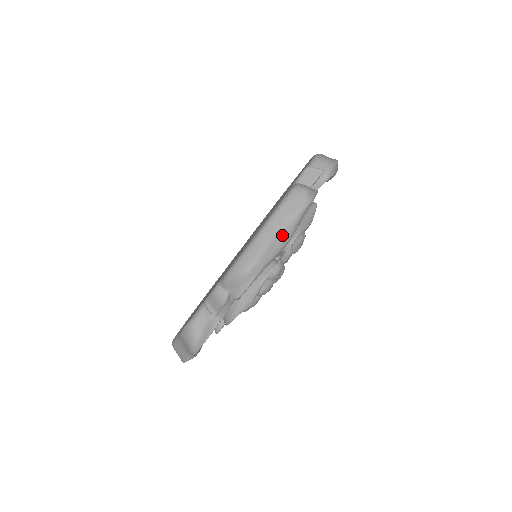
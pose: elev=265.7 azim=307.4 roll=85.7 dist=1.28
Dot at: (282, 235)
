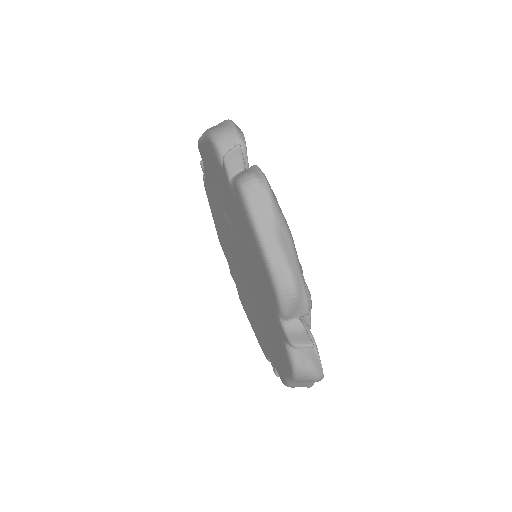
Dot at: (281, 232)
